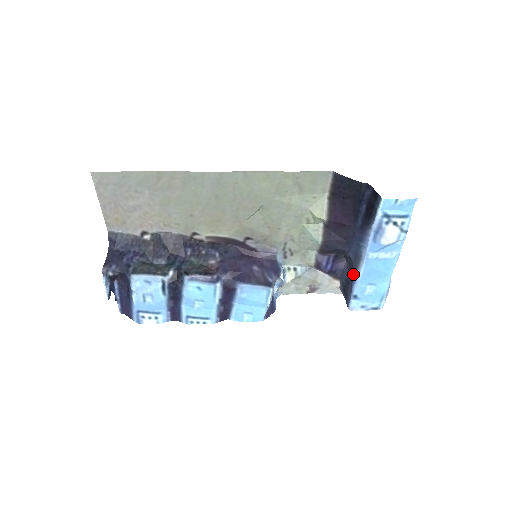
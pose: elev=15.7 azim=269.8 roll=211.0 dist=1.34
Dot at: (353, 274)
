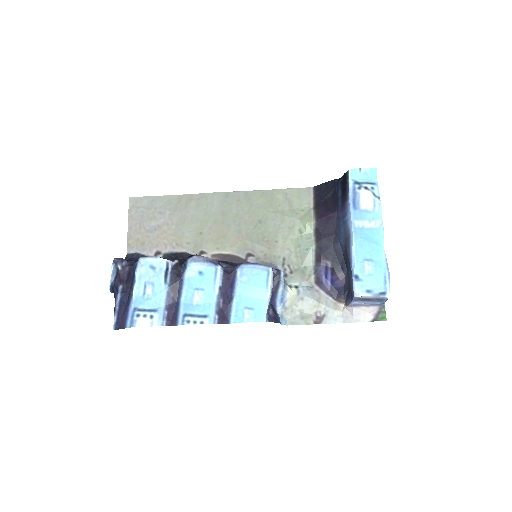
Dot at: (348, 254)
